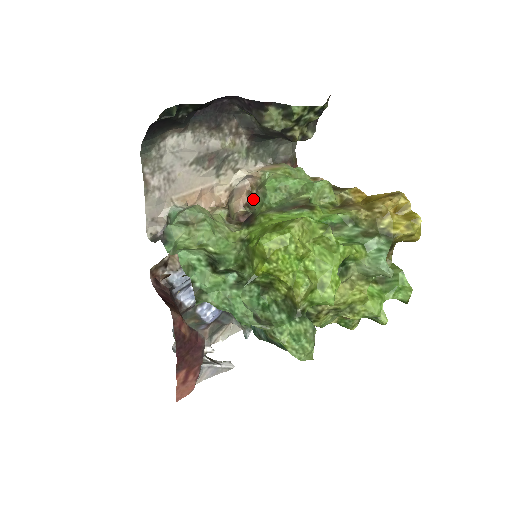
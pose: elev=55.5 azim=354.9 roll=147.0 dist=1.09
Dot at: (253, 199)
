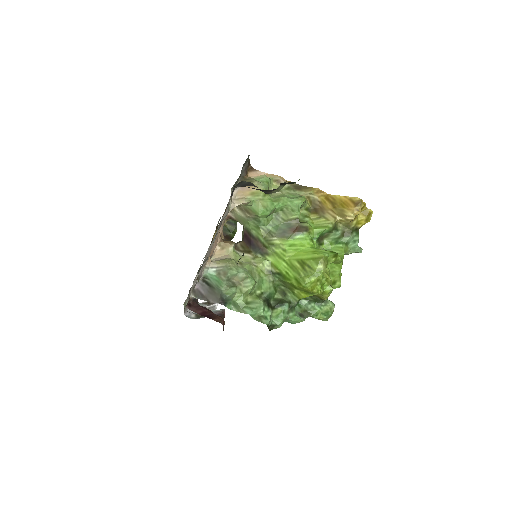
Dot at: (238, 216)
